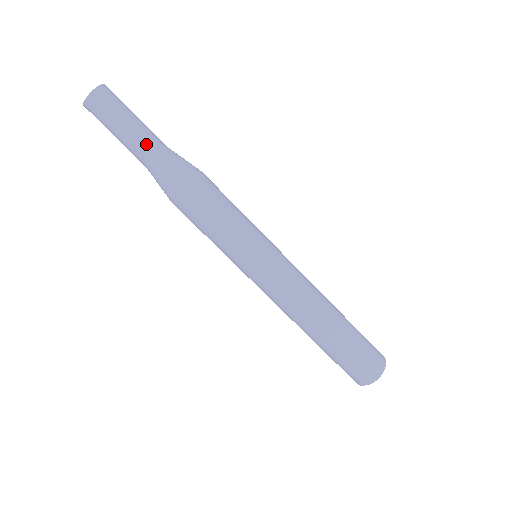
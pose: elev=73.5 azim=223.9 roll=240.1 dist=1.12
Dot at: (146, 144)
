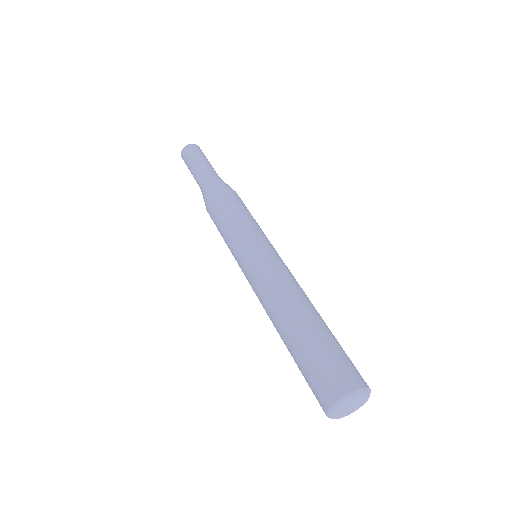
Dot at: (208, 169)
